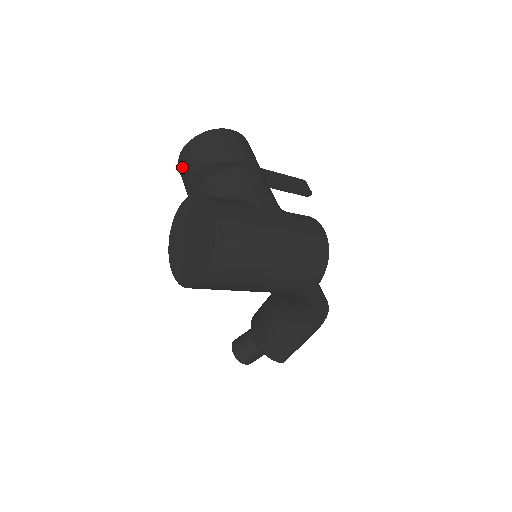
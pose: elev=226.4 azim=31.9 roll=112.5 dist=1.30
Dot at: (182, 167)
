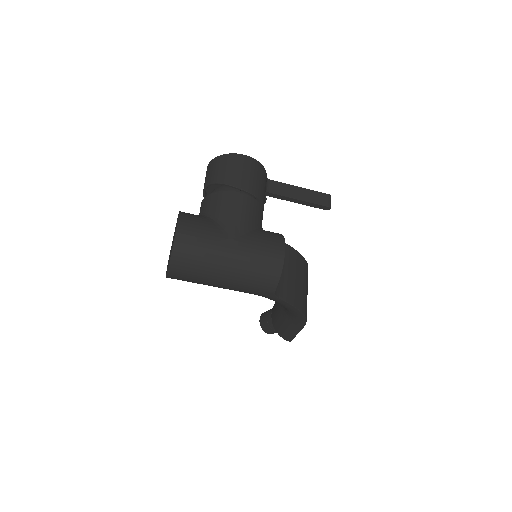
Dot at: occluded
